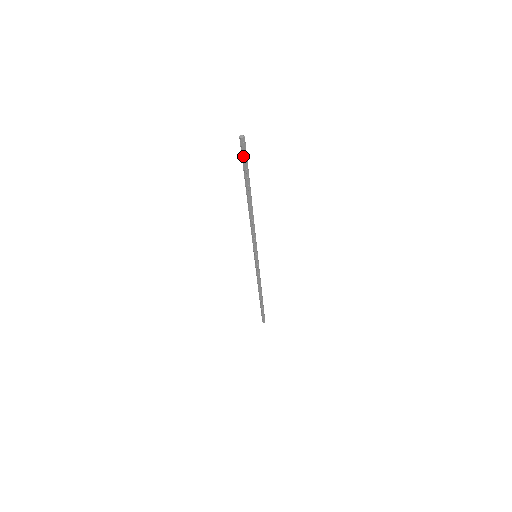
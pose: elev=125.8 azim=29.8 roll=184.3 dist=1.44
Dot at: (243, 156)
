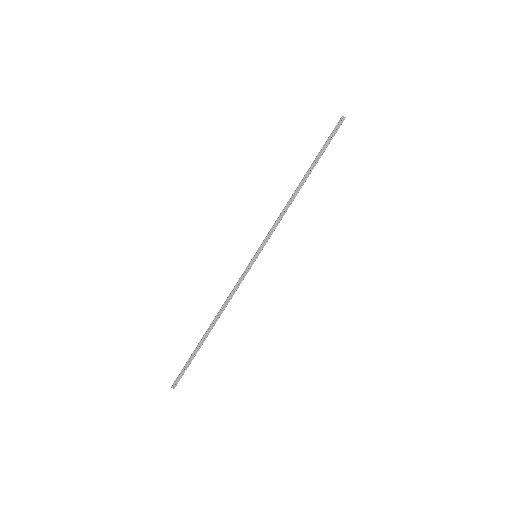
Dot at: (333, 132)
